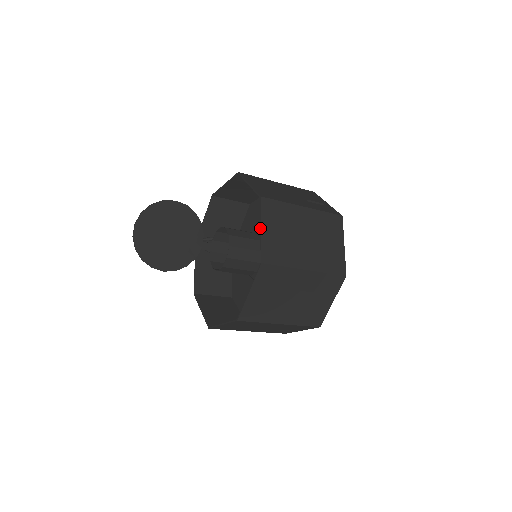
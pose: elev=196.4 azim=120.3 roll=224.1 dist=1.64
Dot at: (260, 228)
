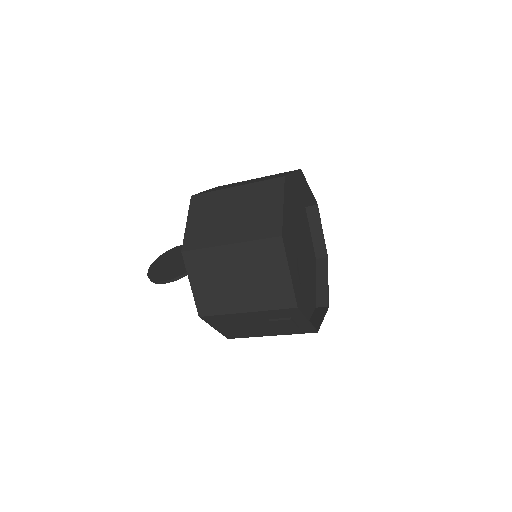
Dot at: occluded
